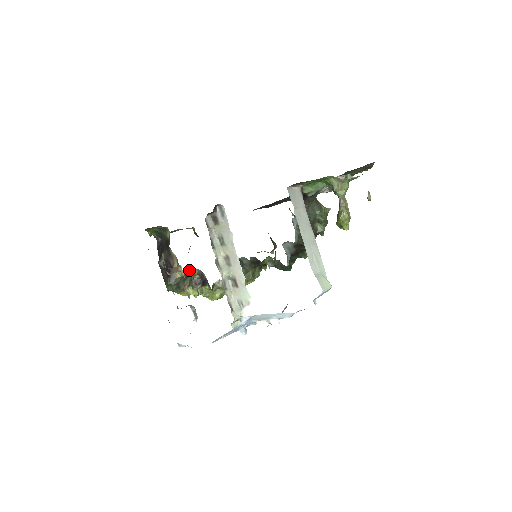
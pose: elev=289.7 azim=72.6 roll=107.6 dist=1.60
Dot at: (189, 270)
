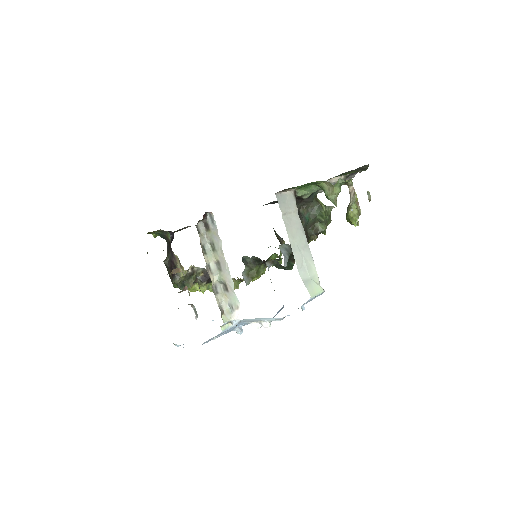
Dot at: occluded
